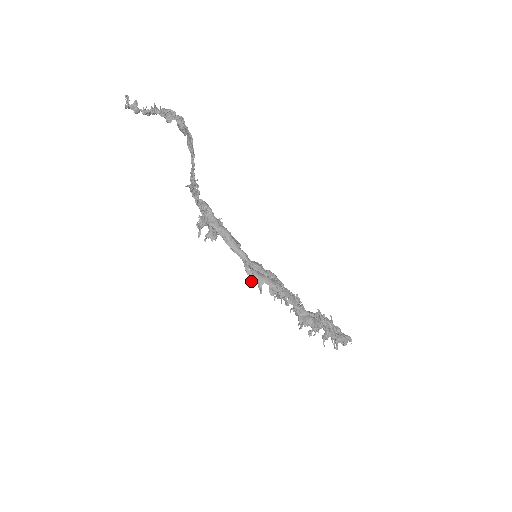
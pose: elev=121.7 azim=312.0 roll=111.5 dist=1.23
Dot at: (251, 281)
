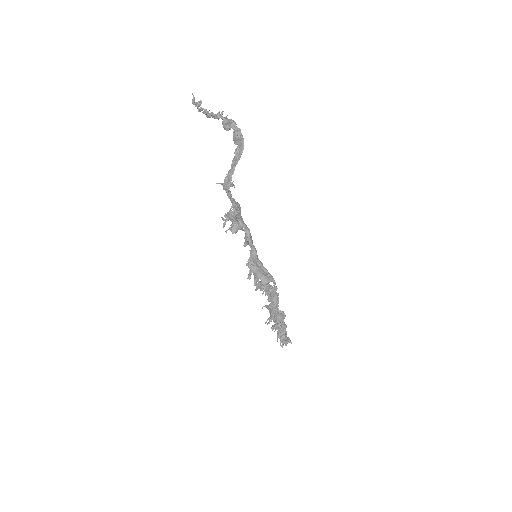
Dot at: (250, 274)
